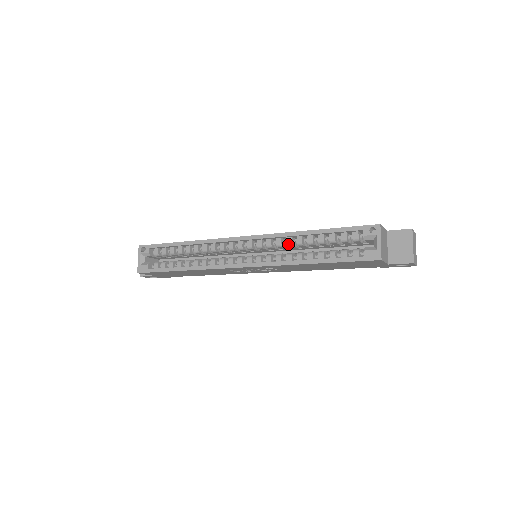
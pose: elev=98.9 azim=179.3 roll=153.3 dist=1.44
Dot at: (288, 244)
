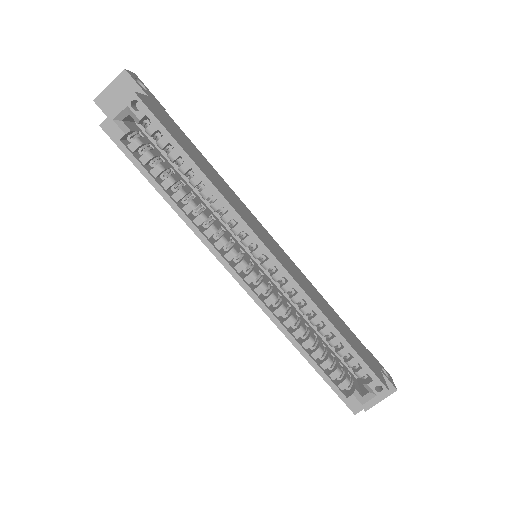
Dot at: (303, 310)
